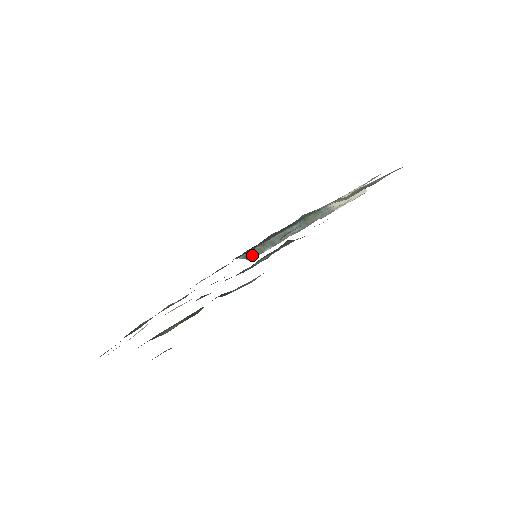
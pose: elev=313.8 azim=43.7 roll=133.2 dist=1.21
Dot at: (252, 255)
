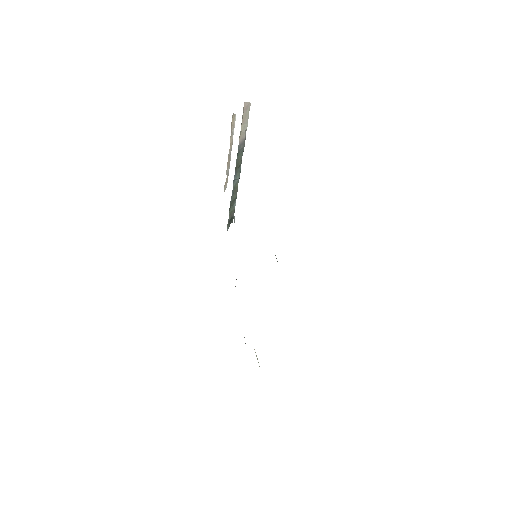
Dot at: (231, 219)
